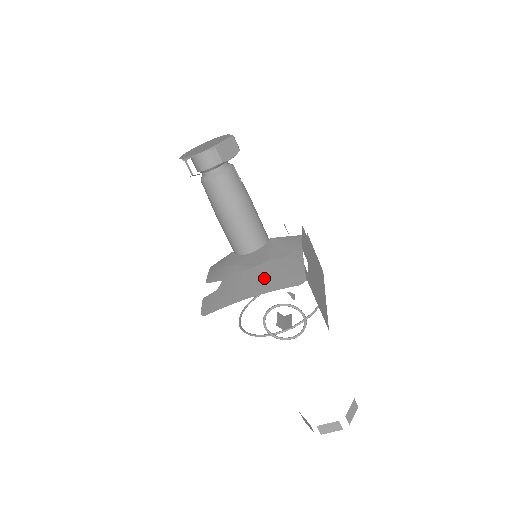
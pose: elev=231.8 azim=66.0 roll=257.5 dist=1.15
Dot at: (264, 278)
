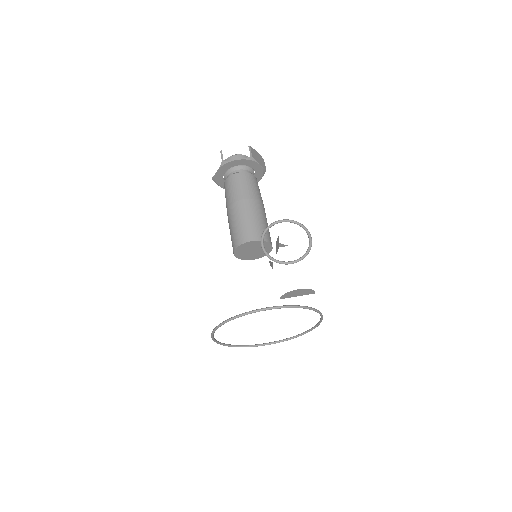
Dot at: occluded
